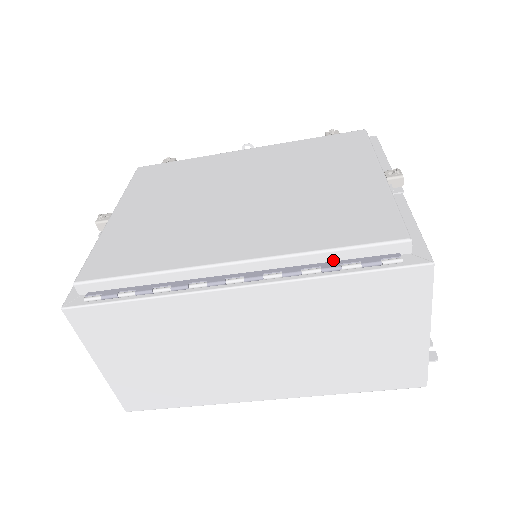
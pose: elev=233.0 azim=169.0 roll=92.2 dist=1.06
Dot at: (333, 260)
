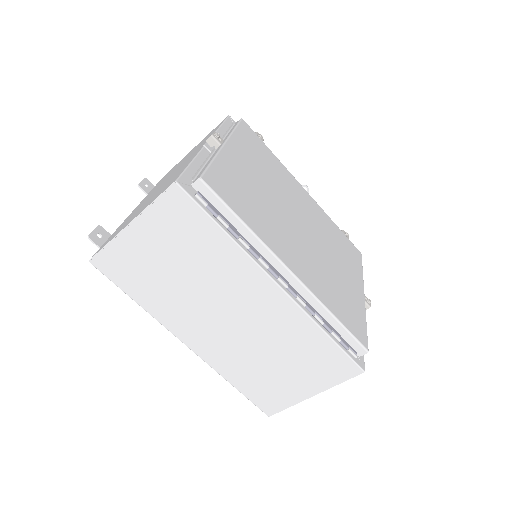
Dot at: (330, 324)
